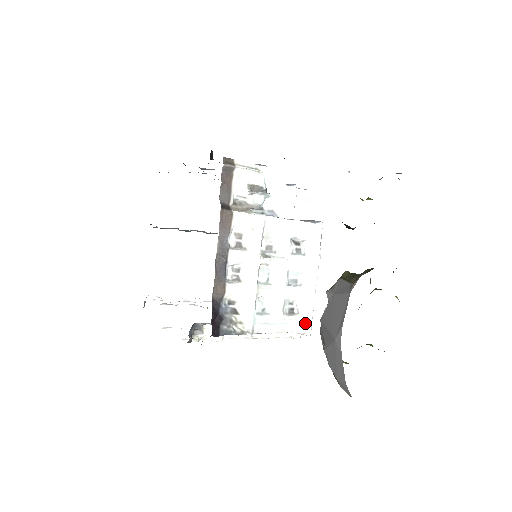
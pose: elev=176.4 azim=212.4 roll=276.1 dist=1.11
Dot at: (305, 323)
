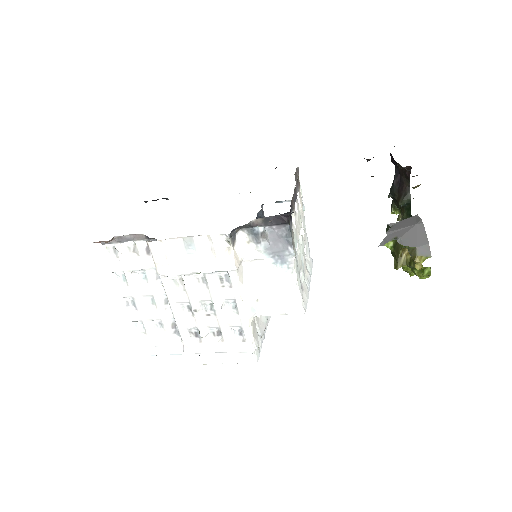
Dot at: (304, 301)
